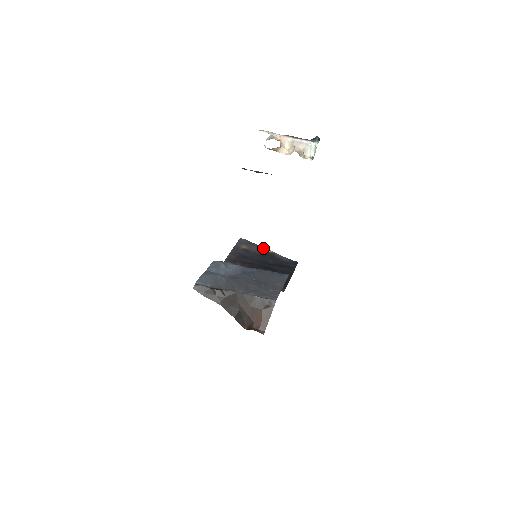
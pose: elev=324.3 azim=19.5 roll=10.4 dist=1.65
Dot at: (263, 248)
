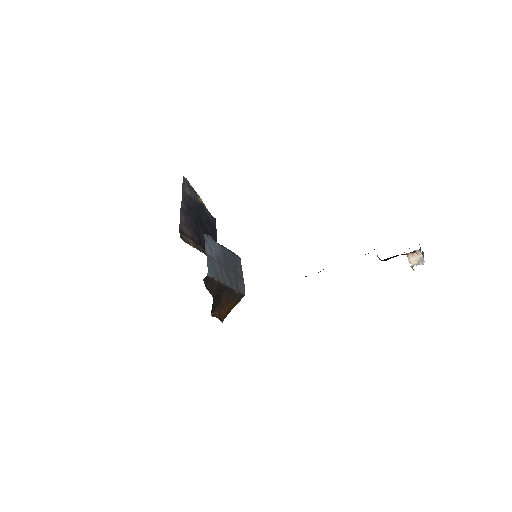
Dot at: (198, 195)
